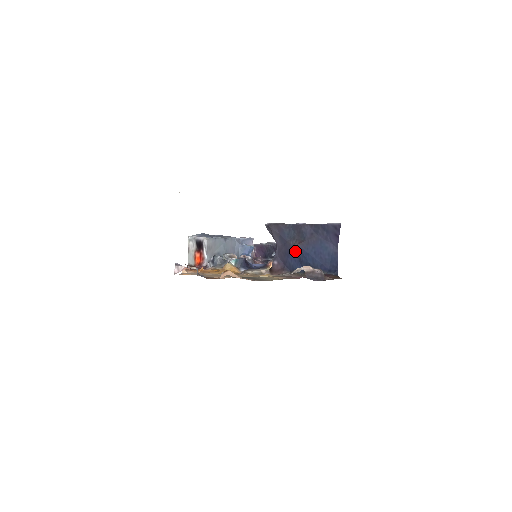
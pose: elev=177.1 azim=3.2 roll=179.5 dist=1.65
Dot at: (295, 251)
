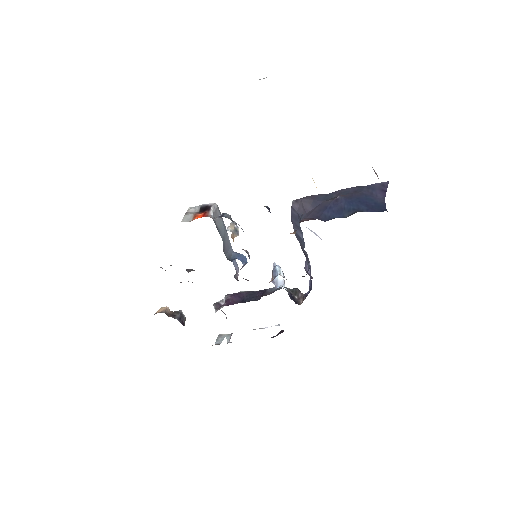
Dot at: (334, 204)
